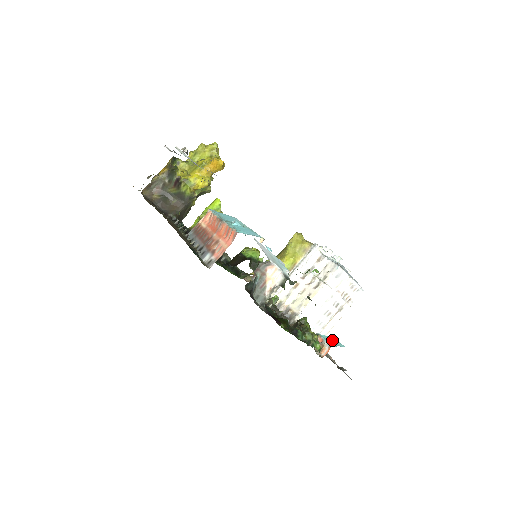
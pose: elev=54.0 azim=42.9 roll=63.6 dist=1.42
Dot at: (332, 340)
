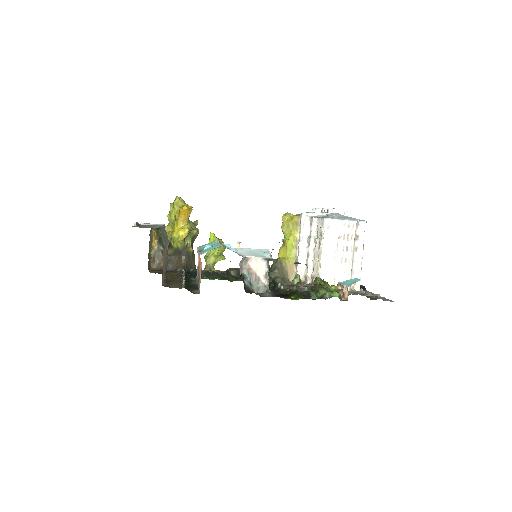
Dot at: (350, 281)
